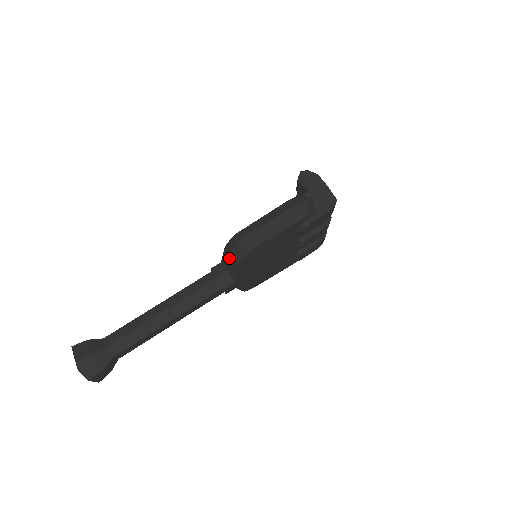
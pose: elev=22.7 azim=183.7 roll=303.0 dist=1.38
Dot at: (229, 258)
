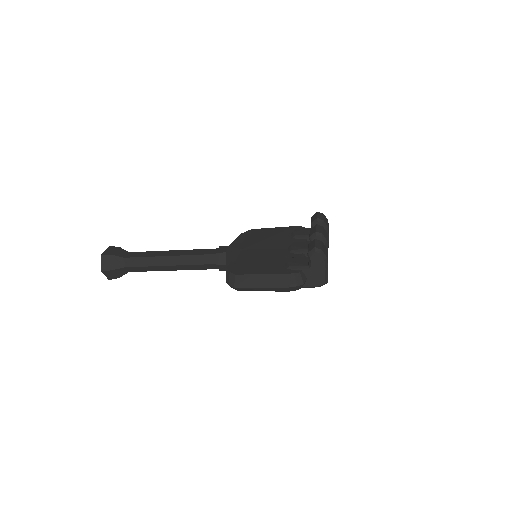
Dot at: occluded
